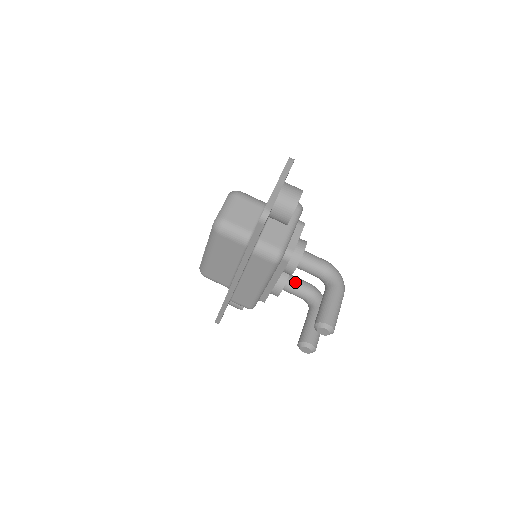
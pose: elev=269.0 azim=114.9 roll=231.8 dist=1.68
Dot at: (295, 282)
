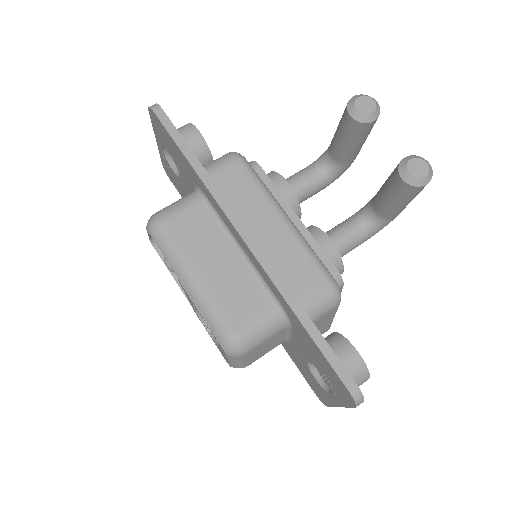
Dot at: (328, 231)
